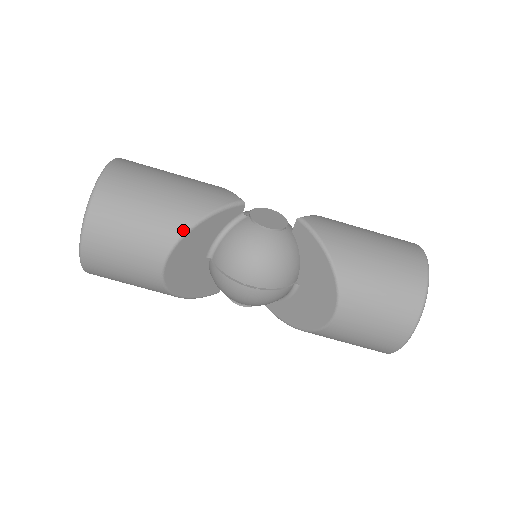
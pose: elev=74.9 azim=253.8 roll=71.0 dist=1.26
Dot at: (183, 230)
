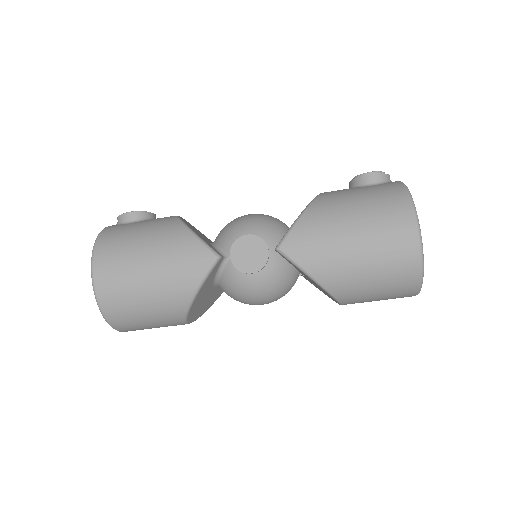
Dot at: (185, 310)
